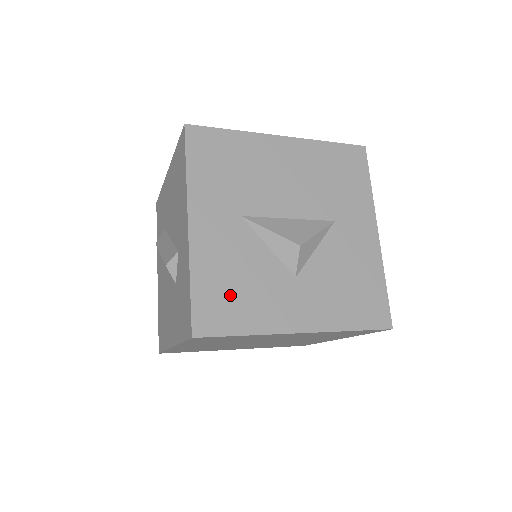
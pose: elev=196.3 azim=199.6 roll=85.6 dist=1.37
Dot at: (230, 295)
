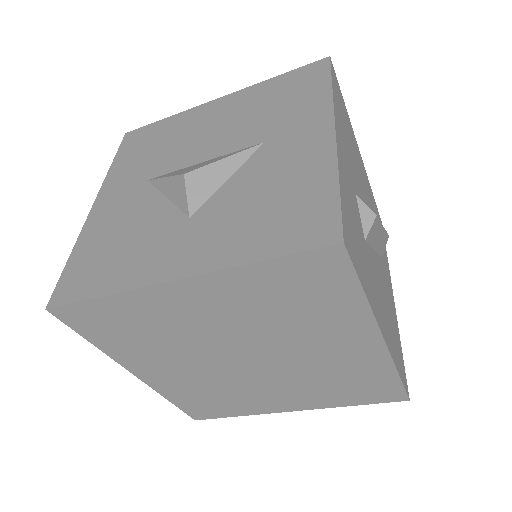
Dot at: (104, 257)
